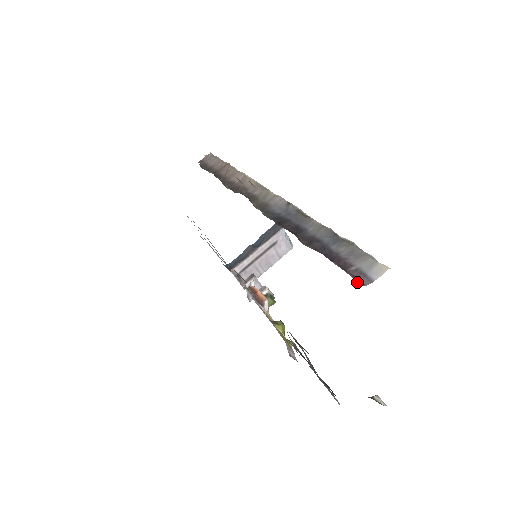
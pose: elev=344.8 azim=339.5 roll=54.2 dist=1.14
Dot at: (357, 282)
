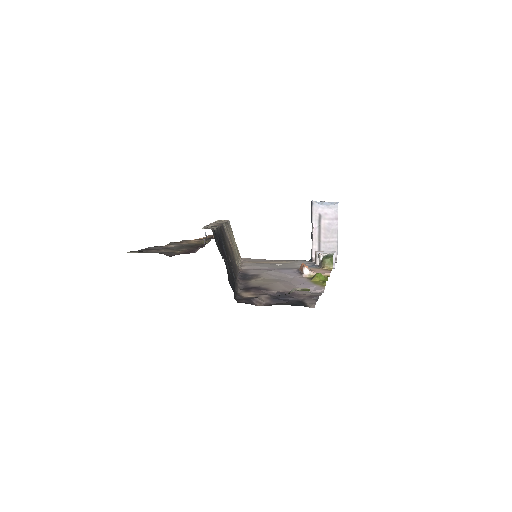
Dot at: occluded
